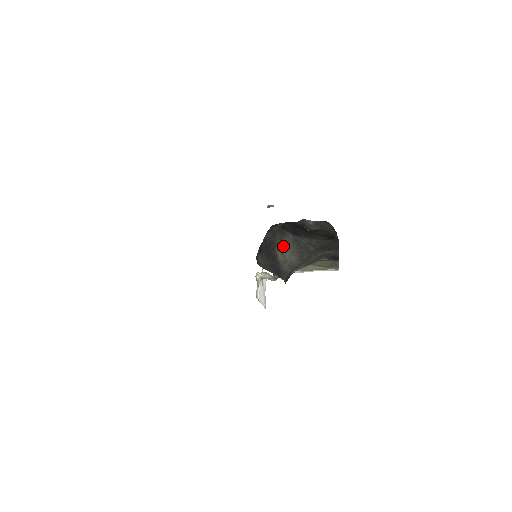
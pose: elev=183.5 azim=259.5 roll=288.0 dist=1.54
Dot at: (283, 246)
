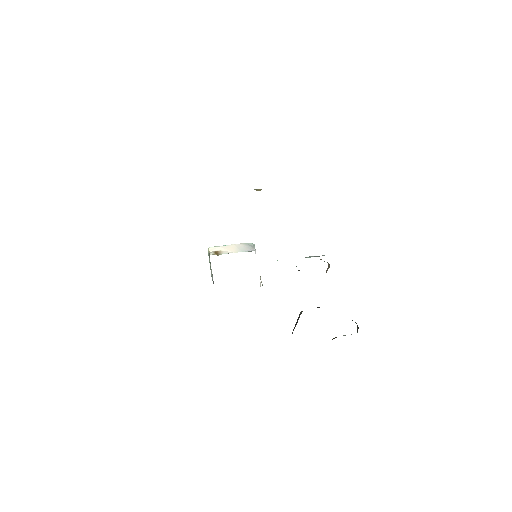
Dot at: occluded
